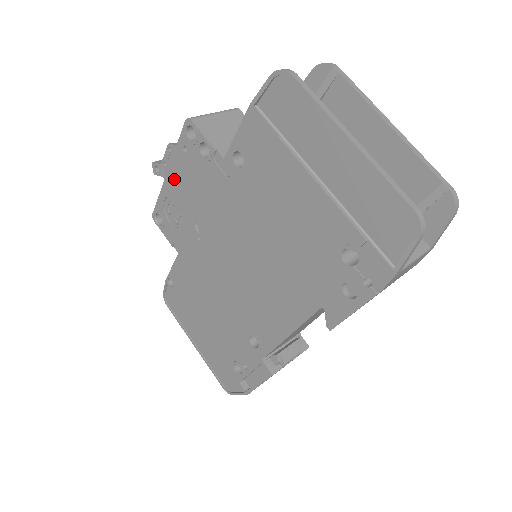
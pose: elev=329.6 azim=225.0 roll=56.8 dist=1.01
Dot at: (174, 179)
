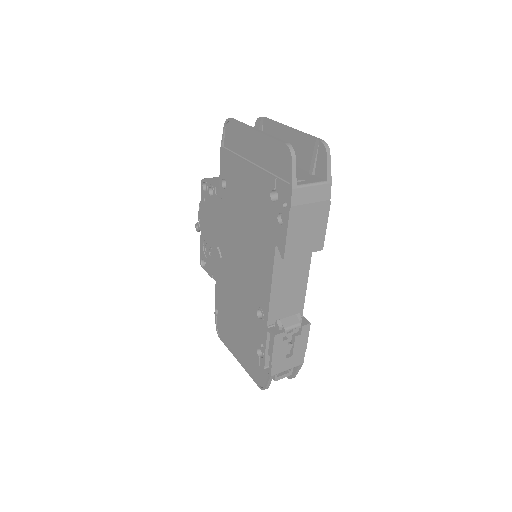
Dot at: (204, 225)
